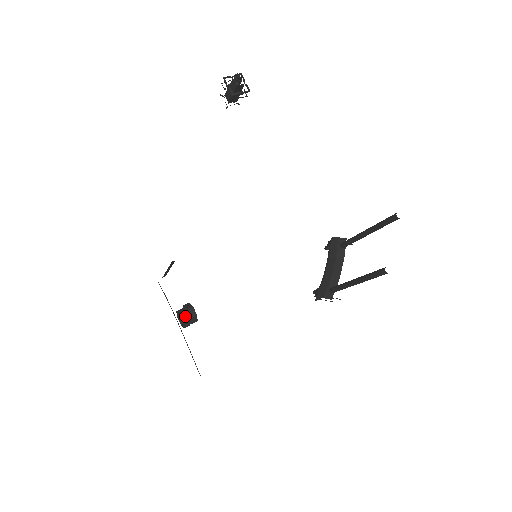
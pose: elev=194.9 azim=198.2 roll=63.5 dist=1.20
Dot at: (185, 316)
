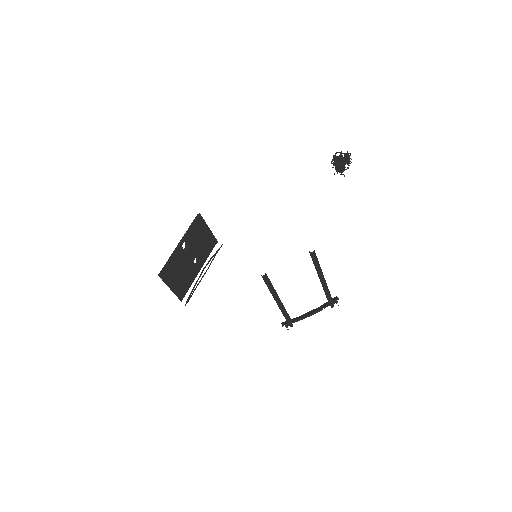
Dot at: (194, 258)
